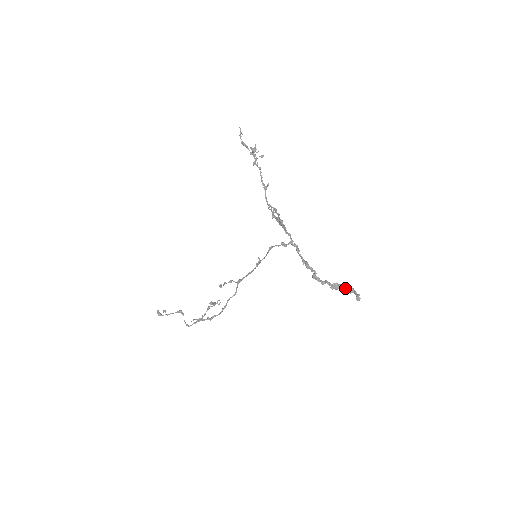
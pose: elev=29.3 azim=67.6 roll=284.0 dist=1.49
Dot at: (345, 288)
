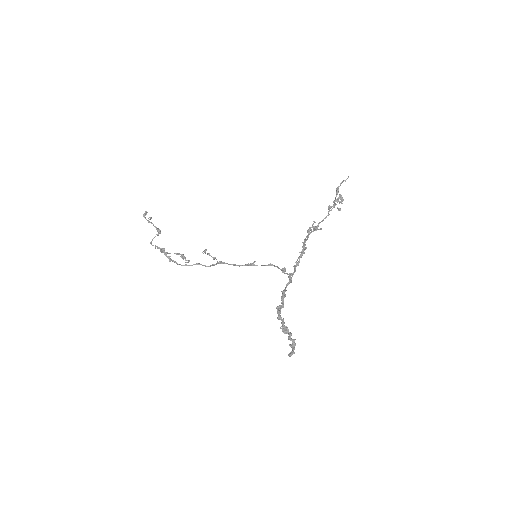
Dot at: (290, 338)
